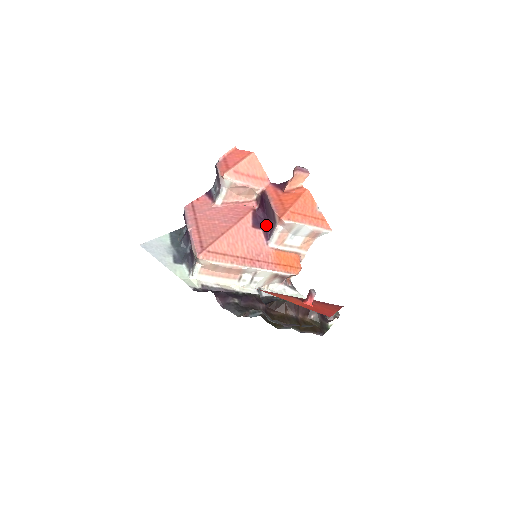
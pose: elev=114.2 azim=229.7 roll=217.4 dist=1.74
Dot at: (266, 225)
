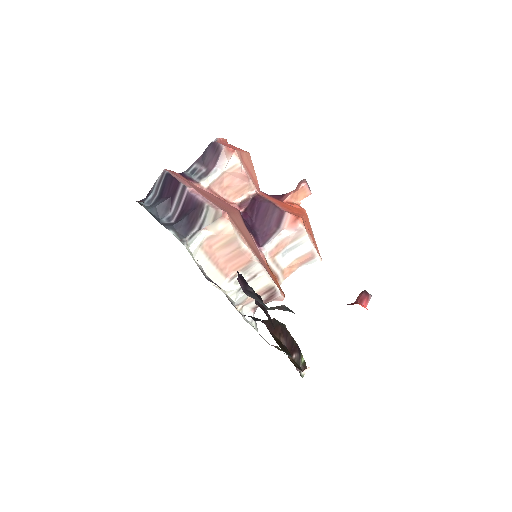
Dot at: (255, 231)
